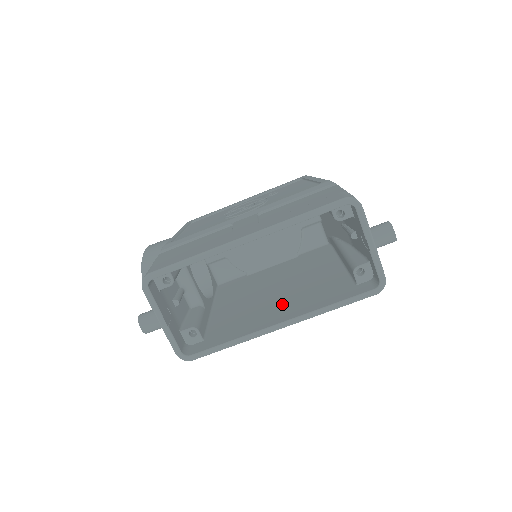
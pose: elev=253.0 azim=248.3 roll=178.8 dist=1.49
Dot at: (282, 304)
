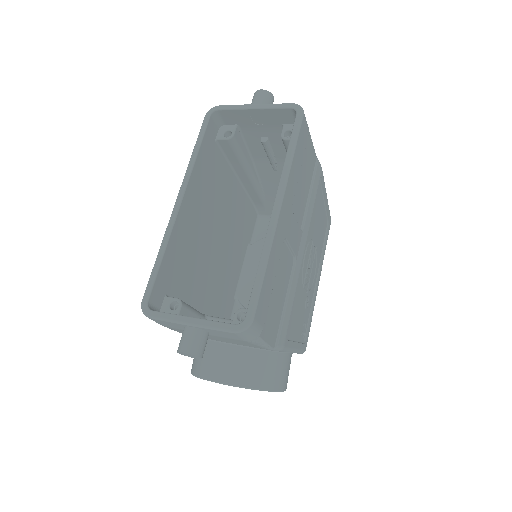
Dot at: occluded
